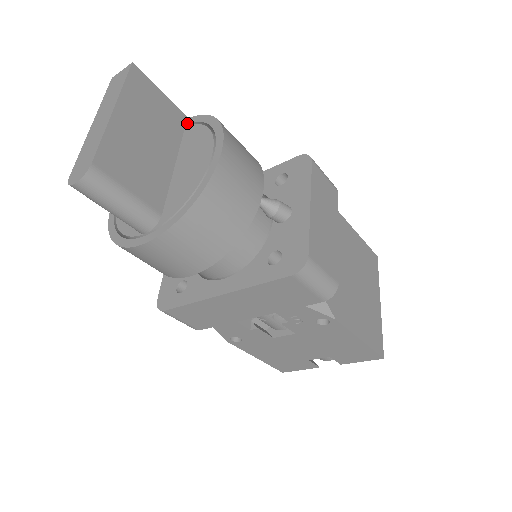
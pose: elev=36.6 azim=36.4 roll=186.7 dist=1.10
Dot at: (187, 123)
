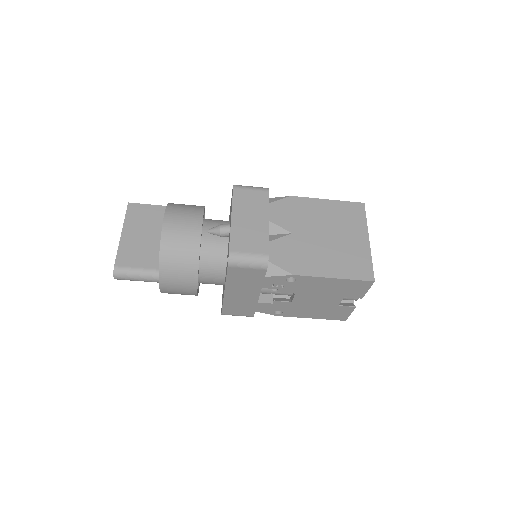
Dot at: occluded
